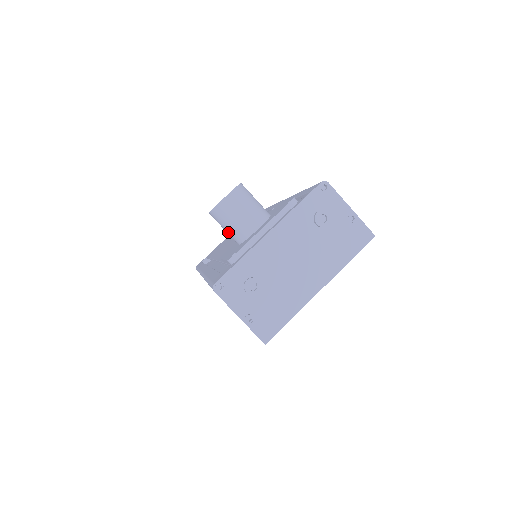
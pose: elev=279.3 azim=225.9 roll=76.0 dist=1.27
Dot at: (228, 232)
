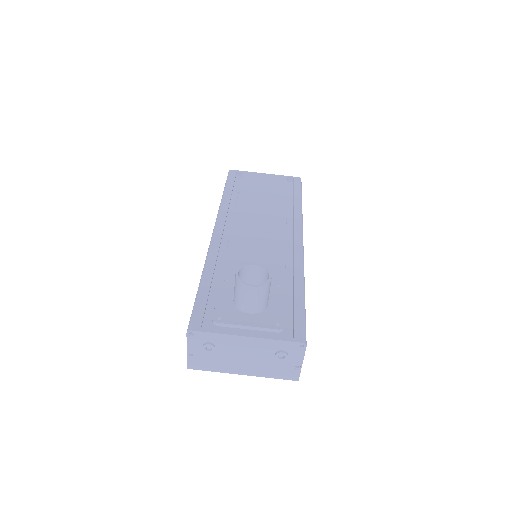
Dot at: (234, 292)
